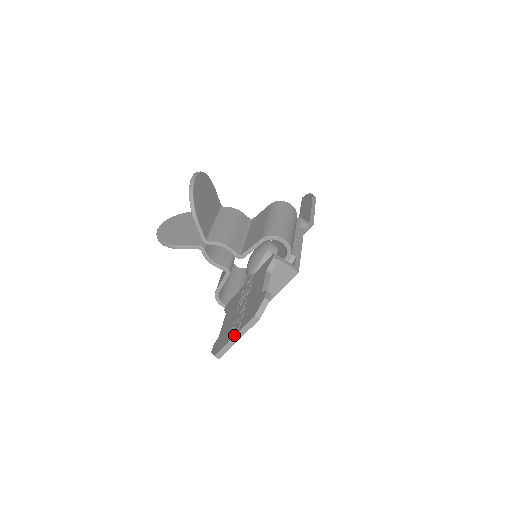
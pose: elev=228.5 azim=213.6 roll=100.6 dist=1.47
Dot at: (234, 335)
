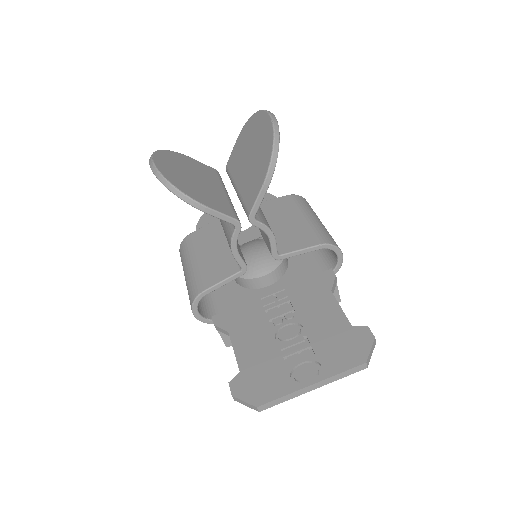
Dot at: (313, 382)
